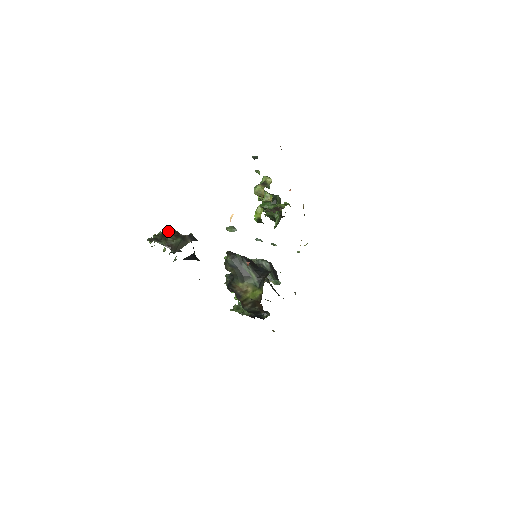
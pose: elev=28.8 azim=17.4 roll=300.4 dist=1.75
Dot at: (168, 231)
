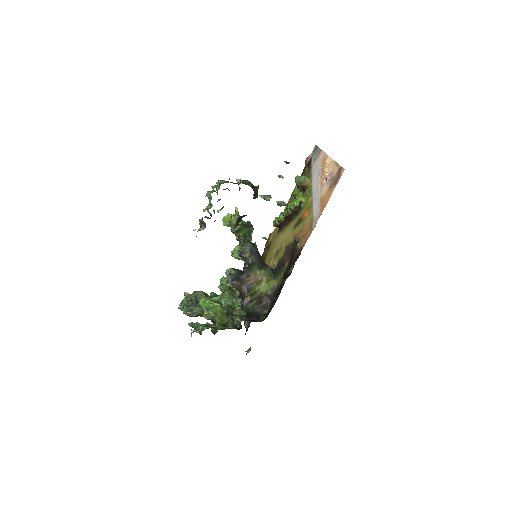
Dot at: (237, 181)
